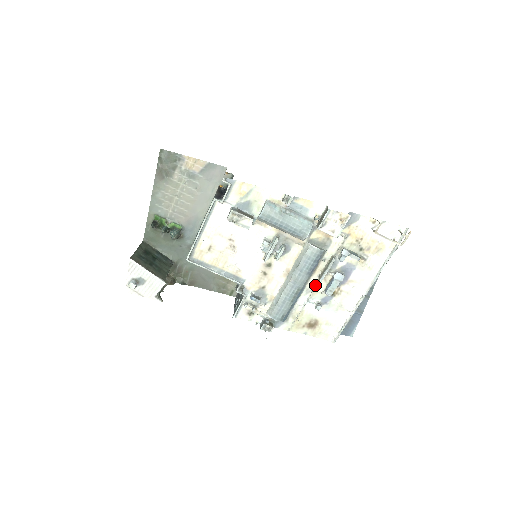
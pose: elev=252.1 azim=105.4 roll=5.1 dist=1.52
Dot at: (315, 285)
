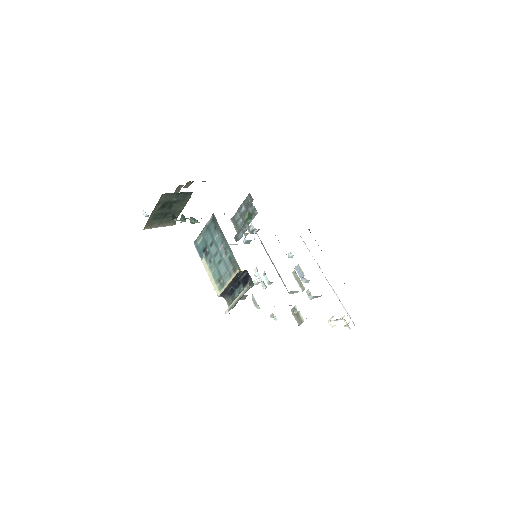
Dot at: occluded
